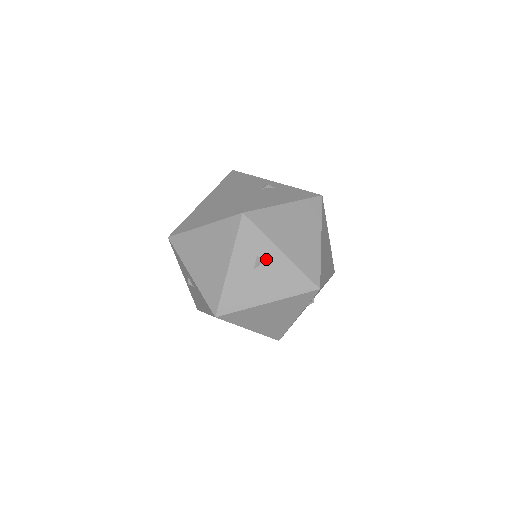
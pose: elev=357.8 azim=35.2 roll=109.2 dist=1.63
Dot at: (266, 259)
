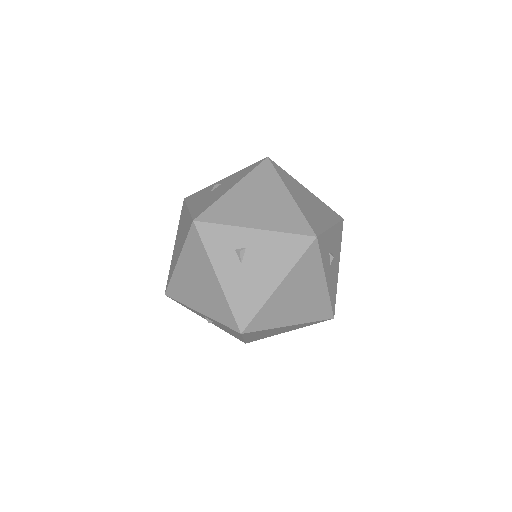
Dot at: (245, 246)
